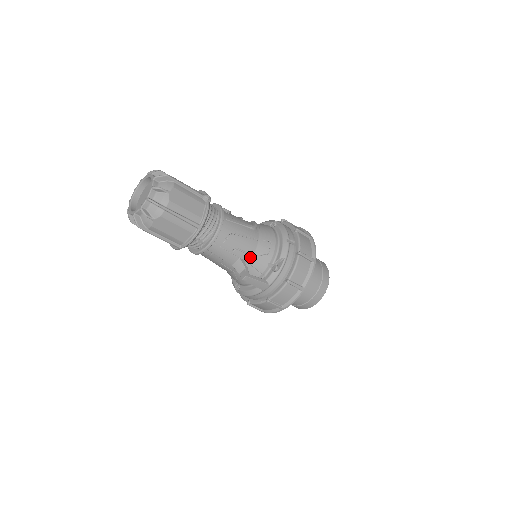
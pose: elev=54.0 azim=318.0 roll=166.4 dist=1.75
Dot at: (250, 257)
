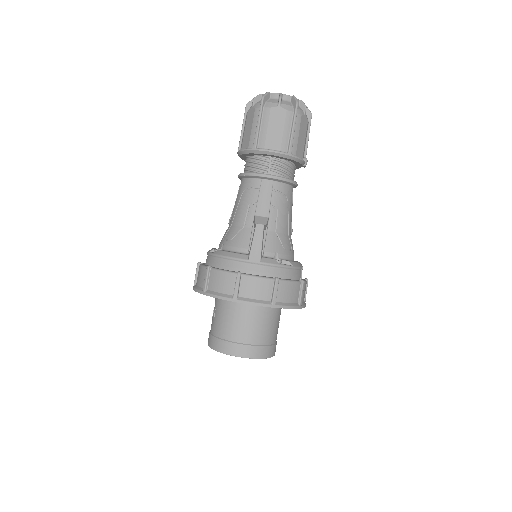
Dot at: (273, 230)
